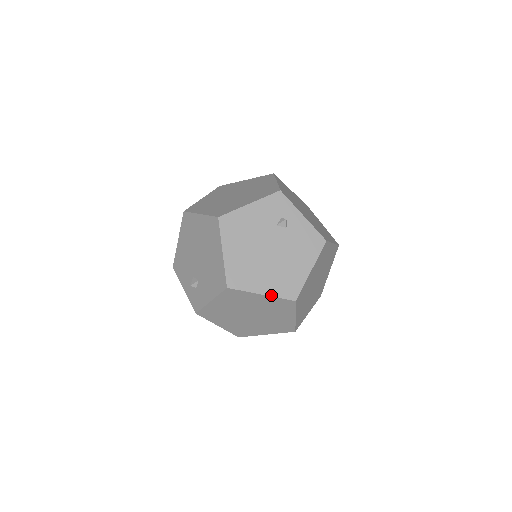
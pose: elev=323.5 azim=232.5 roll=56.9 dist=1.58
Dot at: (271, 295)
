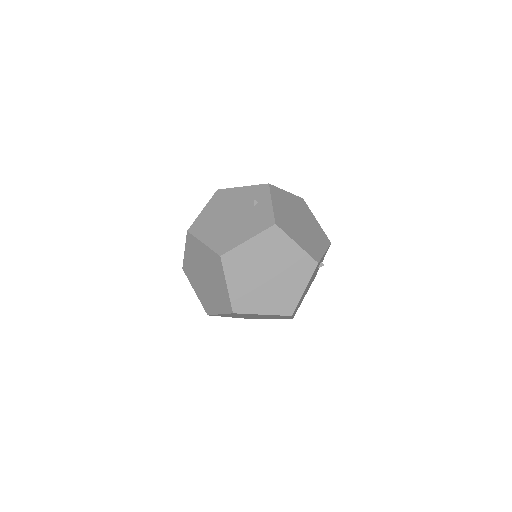
Dot at: (208, 246)
